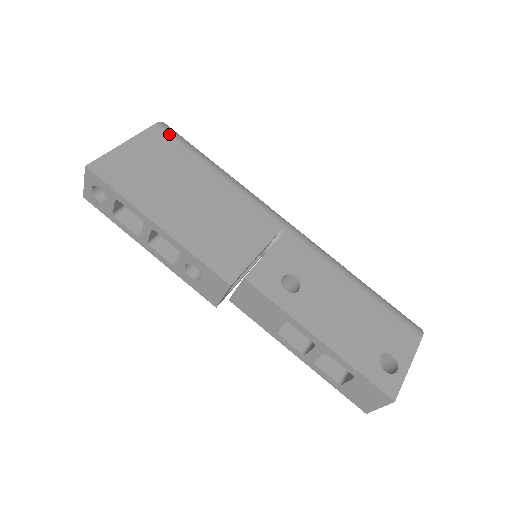
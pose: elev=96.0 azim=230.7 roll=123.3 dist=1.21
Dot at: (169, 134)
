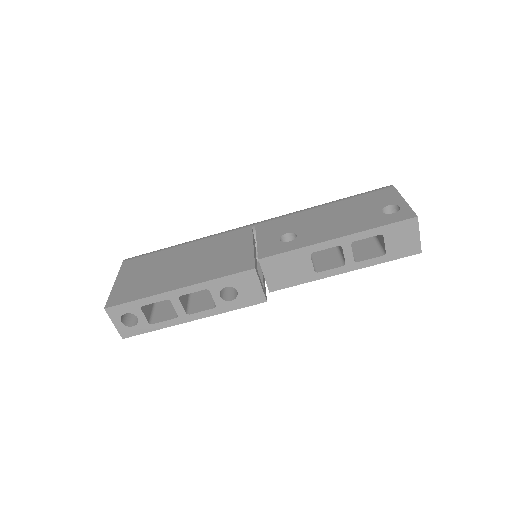
Dot at: (136, 258)
